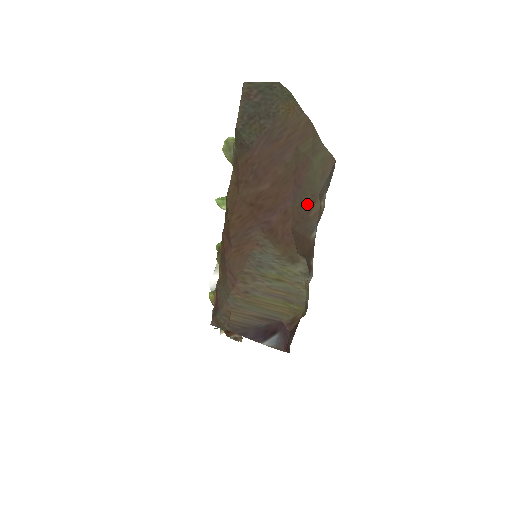
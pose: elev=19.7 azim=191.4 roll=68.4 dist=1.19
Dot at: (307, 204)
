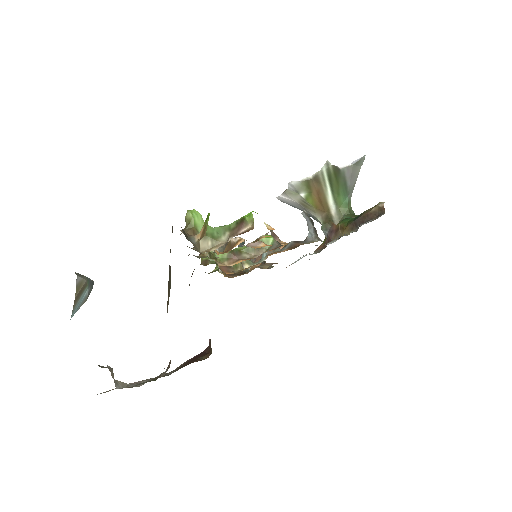
Dot at: occluded
